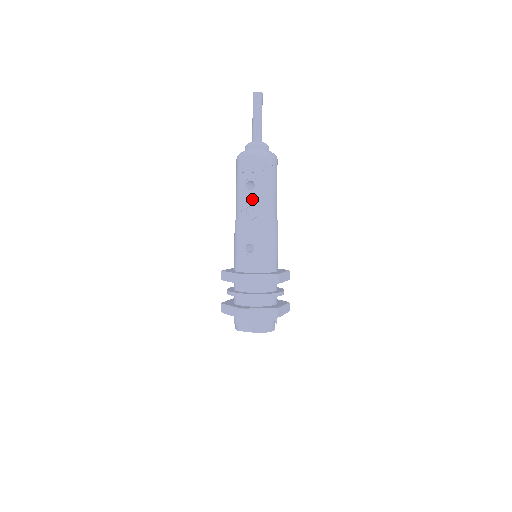
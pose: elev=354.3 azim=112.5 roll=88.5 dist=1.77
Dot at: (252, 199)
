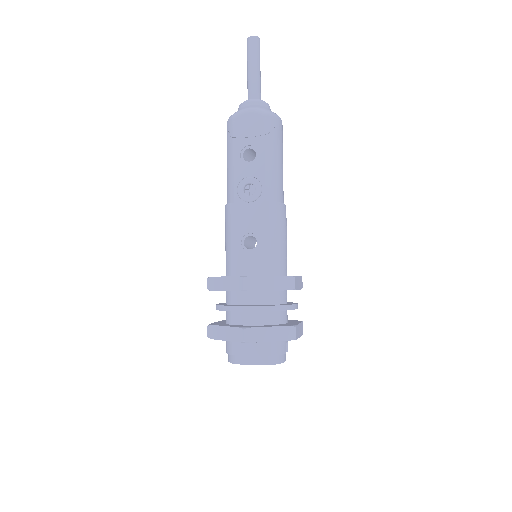
Dot at: (252, 173)
